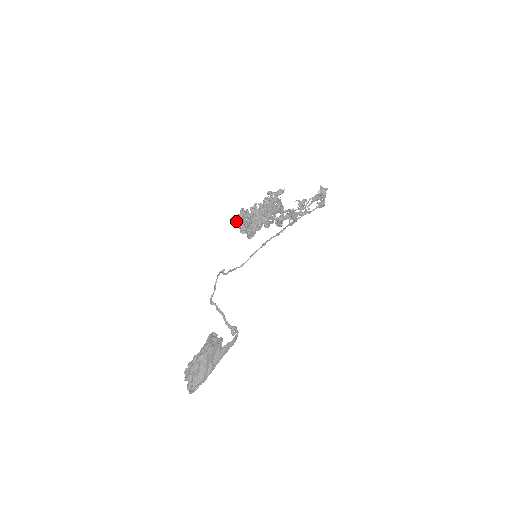
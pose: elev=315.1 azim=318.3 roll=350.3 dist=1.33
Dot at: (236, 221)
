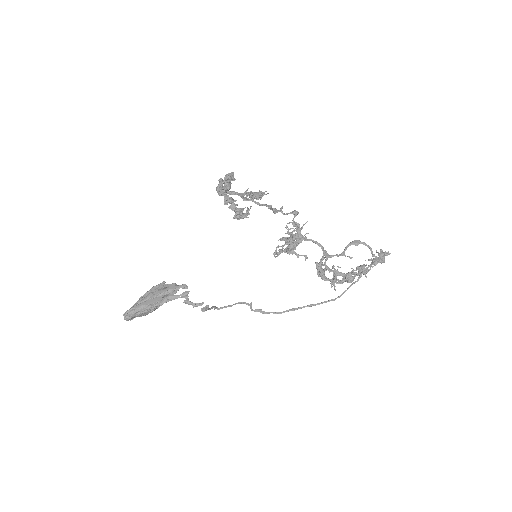
Dot at: (216, 190)
